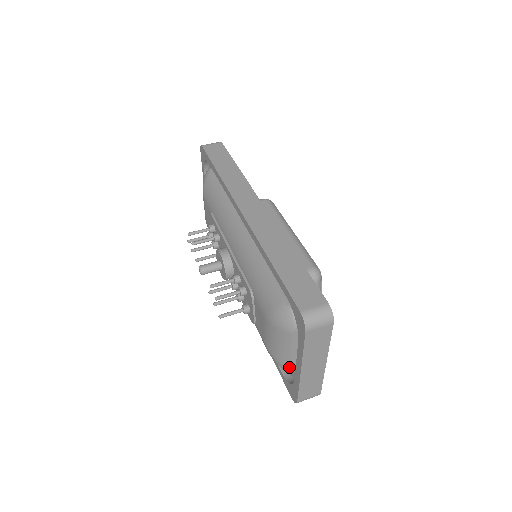
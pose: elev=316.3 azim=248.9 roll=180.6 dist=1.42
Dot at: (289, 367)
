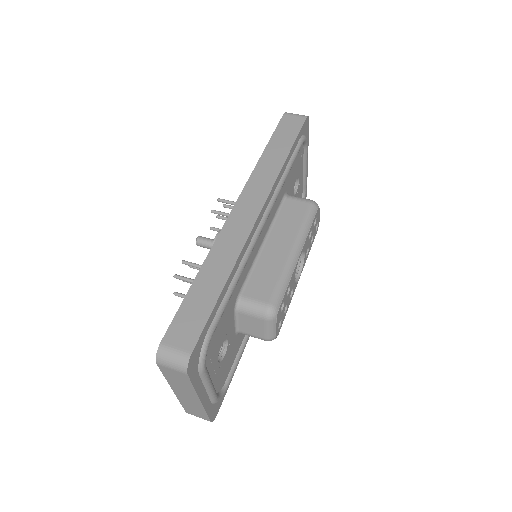
Dot at: occluded
